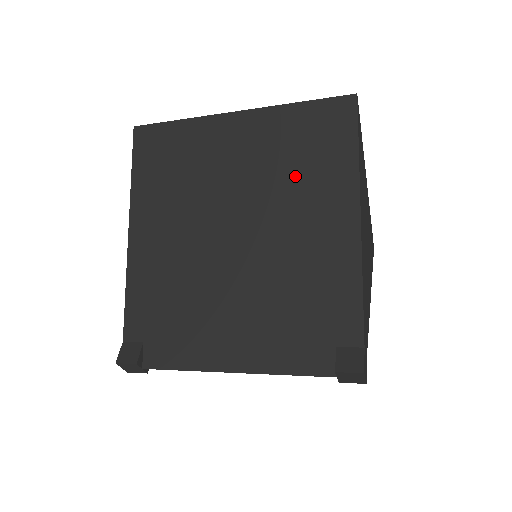
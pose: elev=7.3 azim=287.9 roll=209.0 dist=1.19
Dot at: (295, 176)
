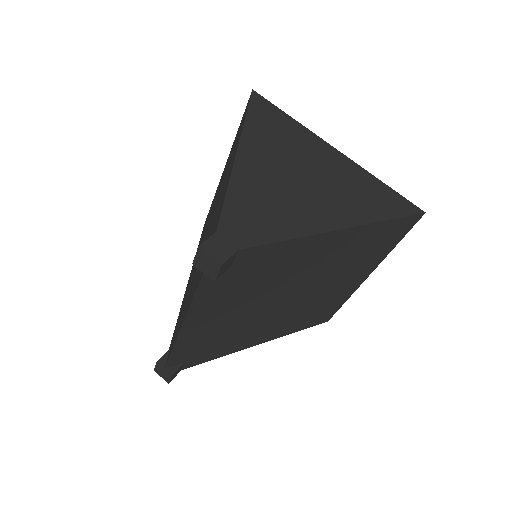
Dot at: occluded
